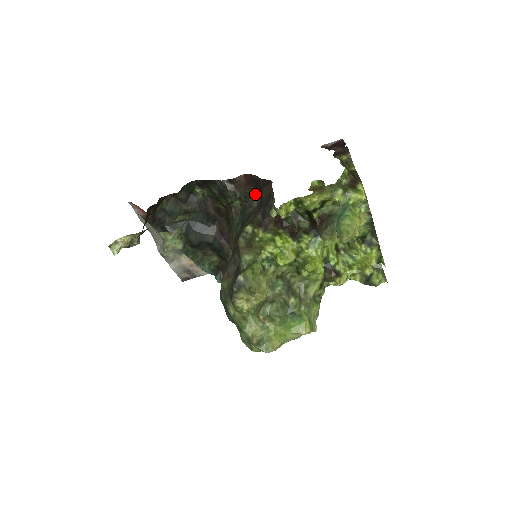
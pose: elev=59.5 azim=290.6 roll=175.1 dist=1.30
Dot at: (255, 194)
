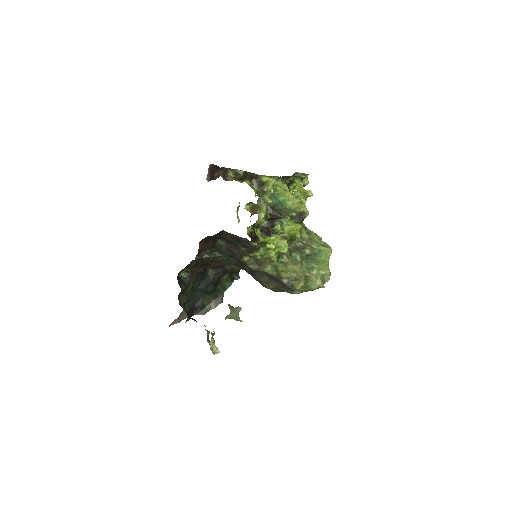
Dot at: (216, 240)
